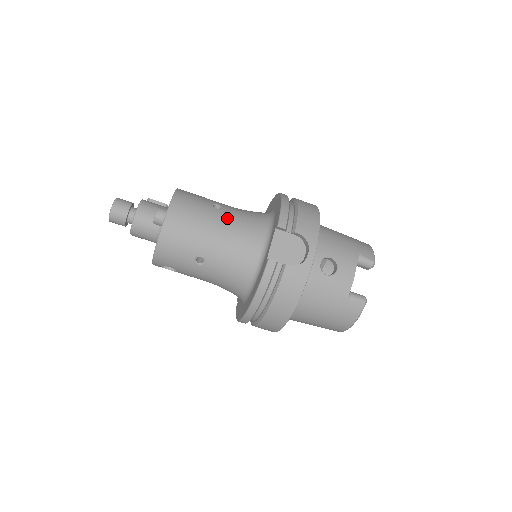
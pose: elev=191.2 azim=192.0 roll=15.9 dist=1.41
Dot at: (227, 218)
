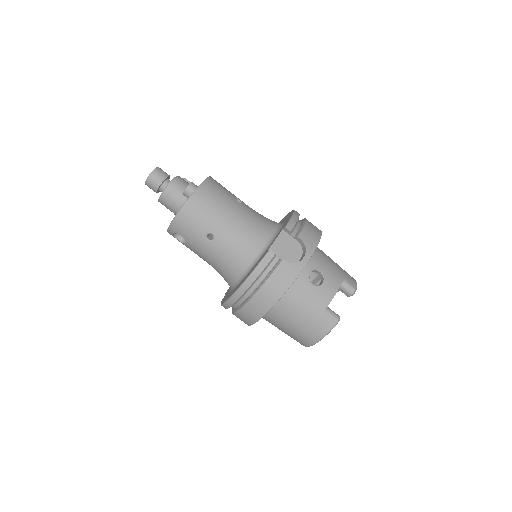
Dot at: (244, 211)
